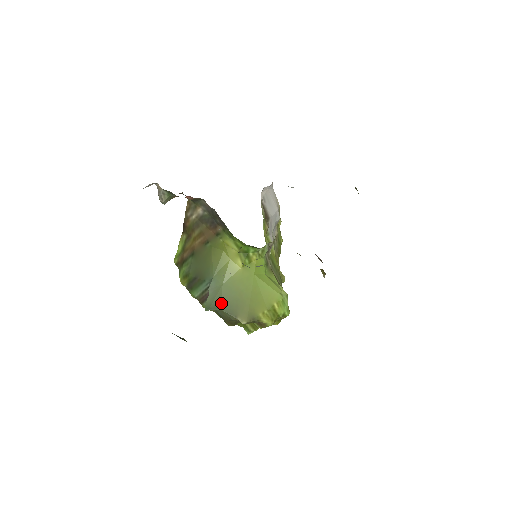
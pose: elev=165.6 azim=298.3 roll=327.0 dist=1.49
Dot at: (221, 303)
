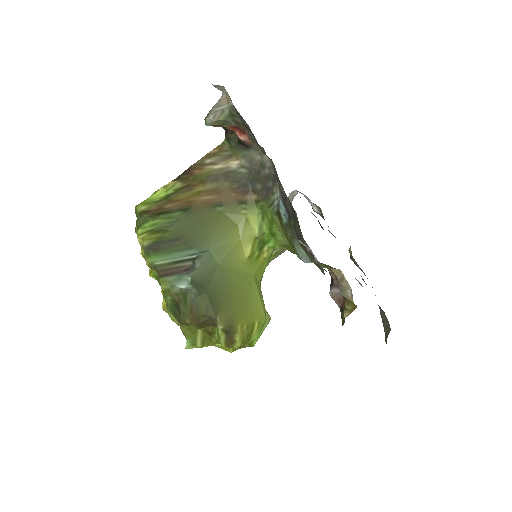
Dot at: (209, 286)
